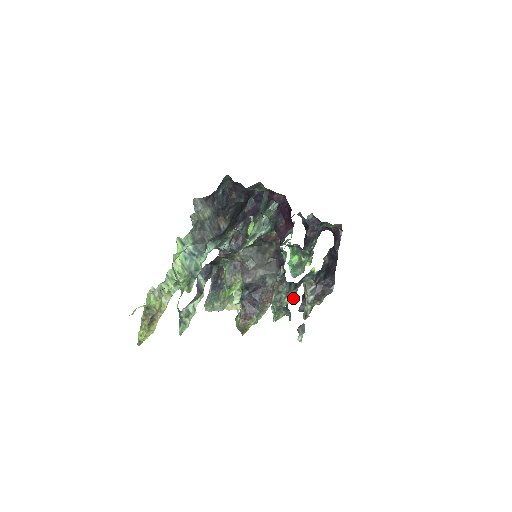
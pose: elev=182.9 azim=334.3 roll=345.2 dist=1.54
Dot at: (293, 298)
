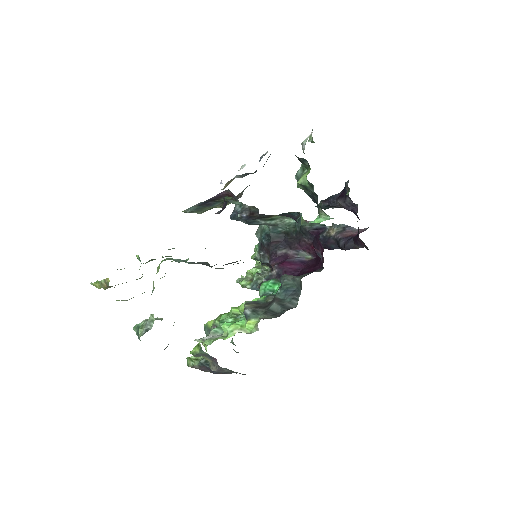
Dot at: occluded
